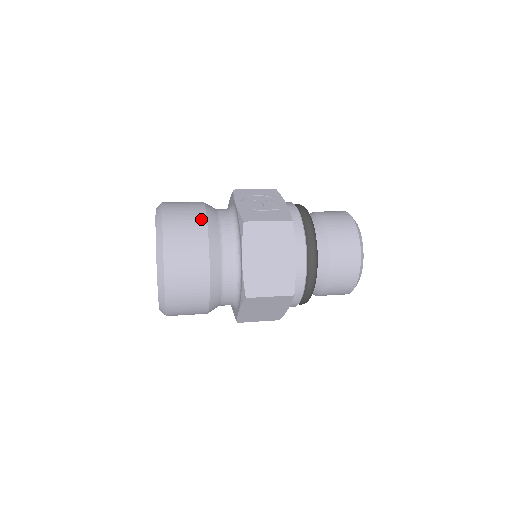
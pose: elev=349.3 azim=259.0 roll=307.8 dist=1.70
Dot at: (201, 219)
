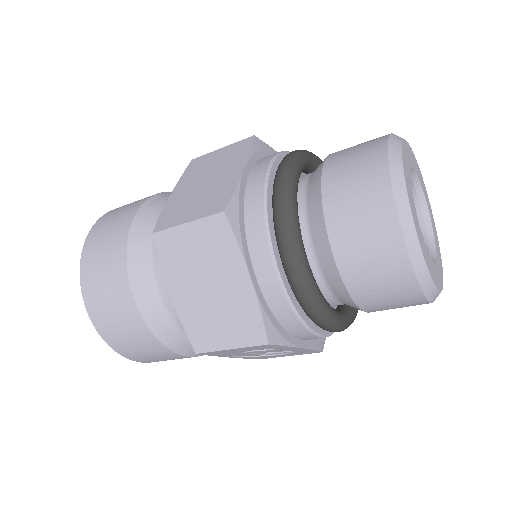
Dot at: occluded
